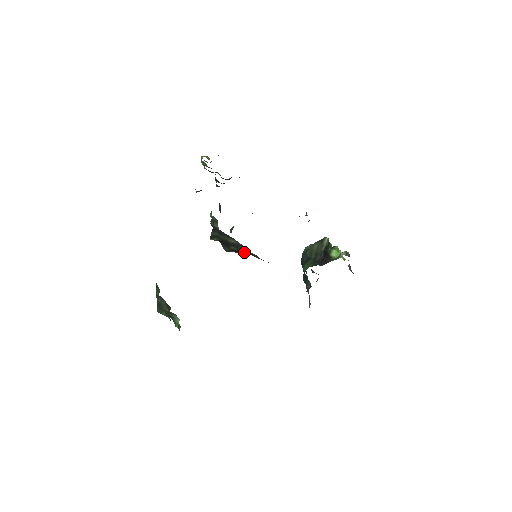
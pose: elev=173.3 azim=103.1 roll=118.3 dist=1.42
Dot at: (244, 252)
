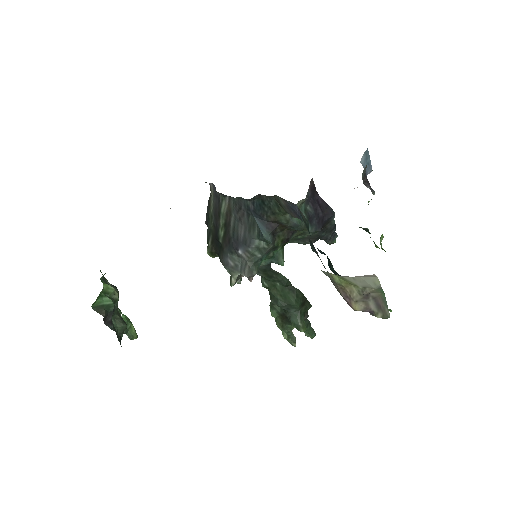
Dot at: (228, 224)
